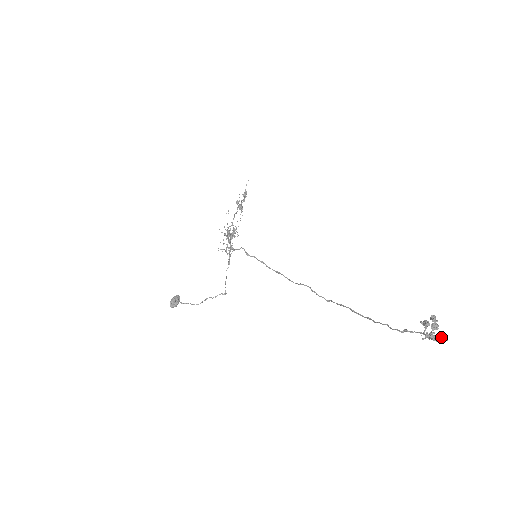
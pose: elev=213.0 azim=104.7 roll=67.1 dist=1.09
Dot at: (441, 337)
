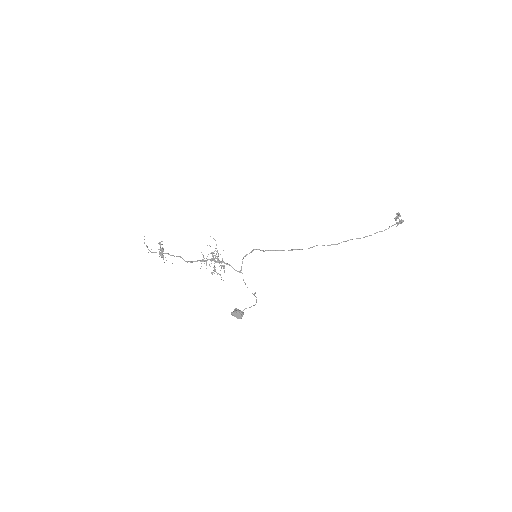
Dot at: (403, 221)
